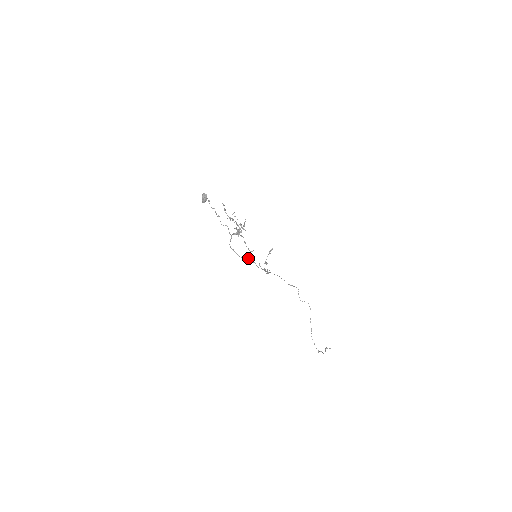
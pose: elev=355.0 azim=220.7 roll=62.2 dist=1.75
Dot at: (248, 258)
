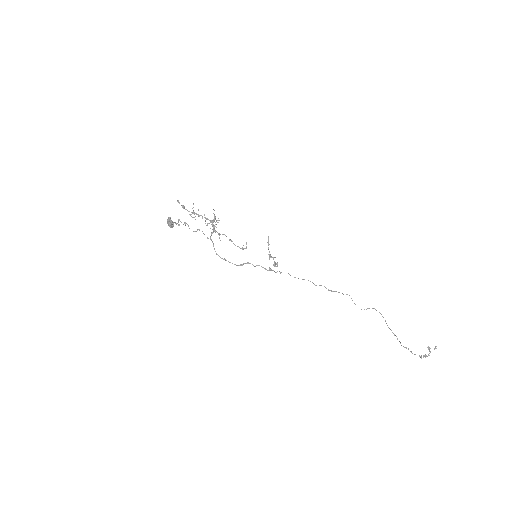
Dot at: (249, 263)
